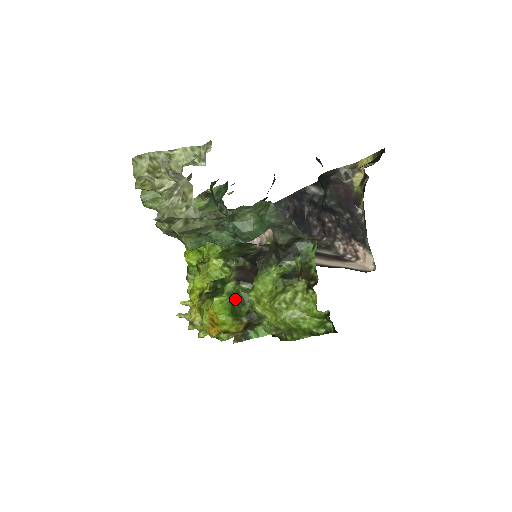
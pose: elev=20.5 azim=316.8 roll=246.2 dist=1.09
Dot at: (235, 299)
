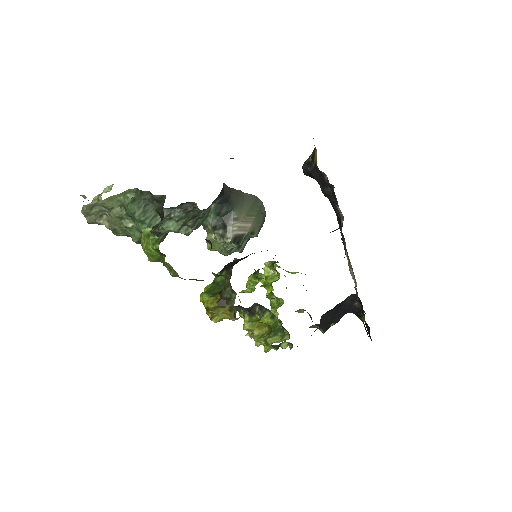
Dot at: (218, 285)
